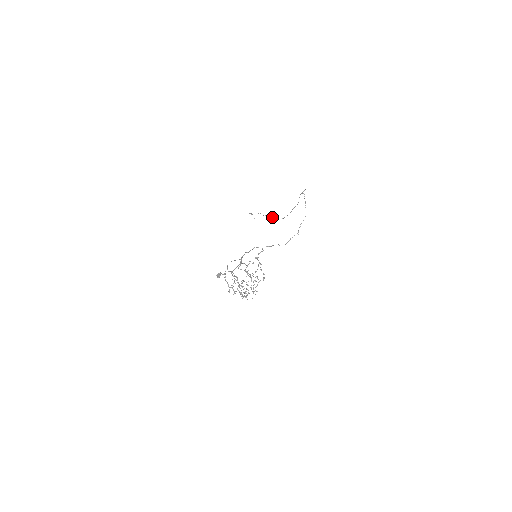
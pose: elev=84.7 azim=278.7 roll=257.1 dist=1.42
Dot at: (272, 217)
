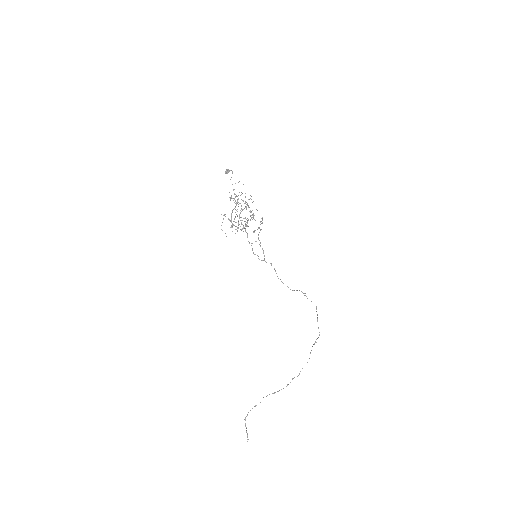
Dot at: (274, 392)
